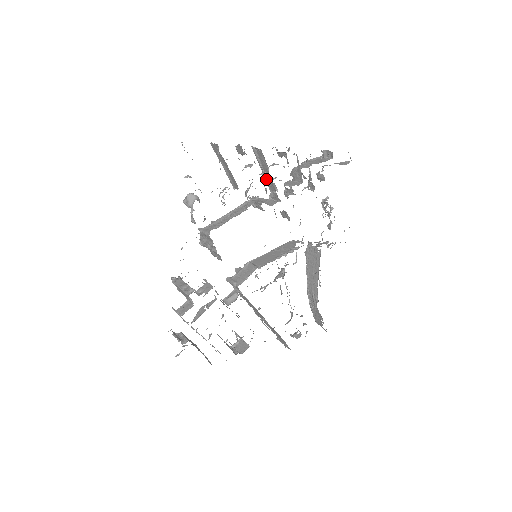
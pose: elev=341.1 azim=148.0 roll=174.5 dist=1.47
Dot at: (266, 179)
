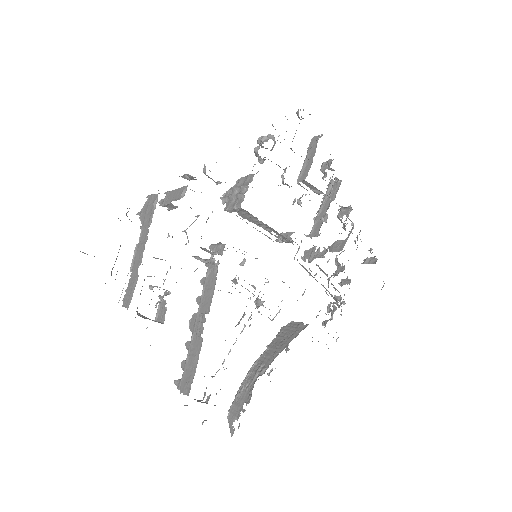
Dot at: (319, 213)
